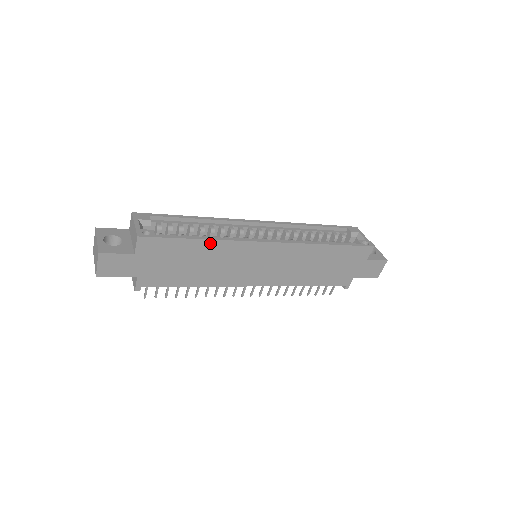
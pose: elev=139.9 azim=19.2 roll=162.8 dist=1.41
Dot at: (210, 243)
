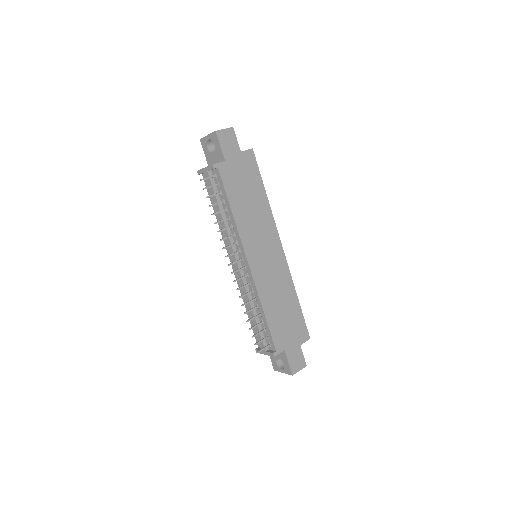
Dot at: (266, 202)
